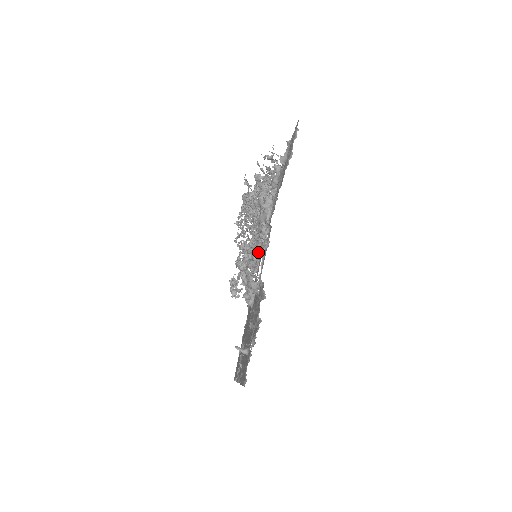
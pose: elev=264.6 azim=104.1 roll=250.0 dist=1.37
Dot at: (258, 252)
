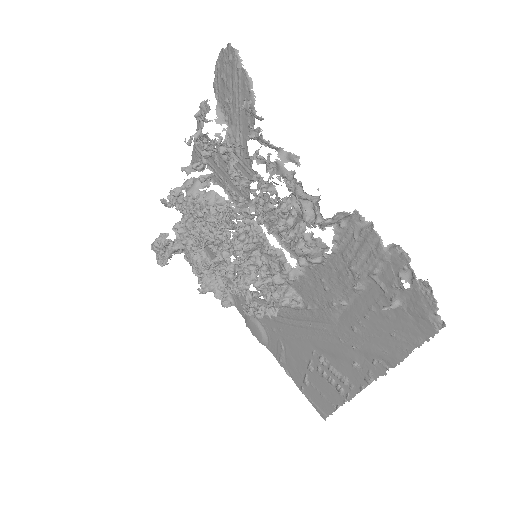
Dot at: (310, 196)
